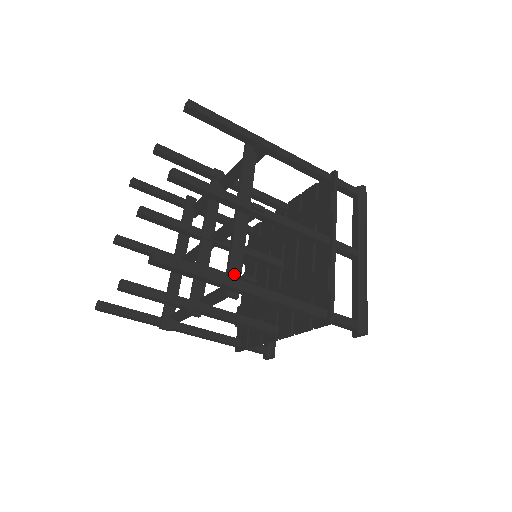
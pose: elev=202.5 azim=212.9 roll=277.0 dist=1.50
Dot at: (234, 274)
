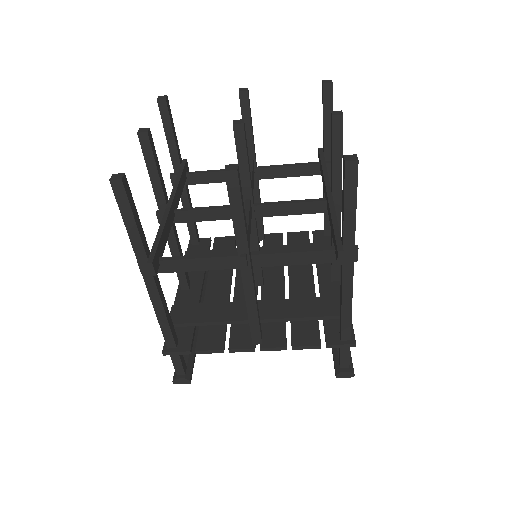
Dot at: occluded
